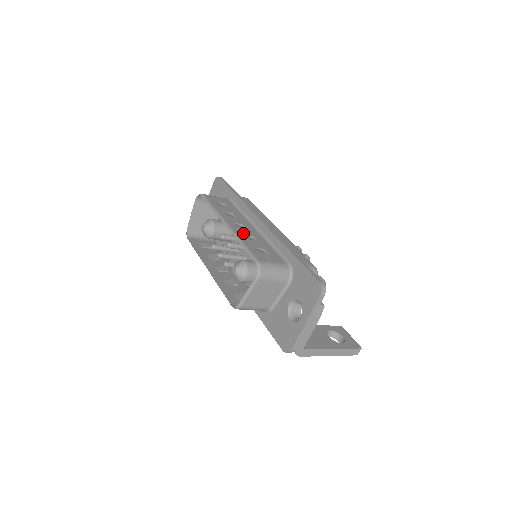
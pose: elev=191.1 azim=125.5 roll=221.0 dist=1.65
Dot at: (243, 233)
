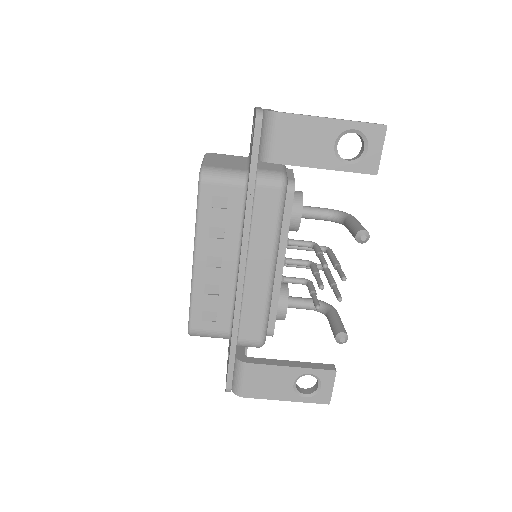
Dot at: occluded
